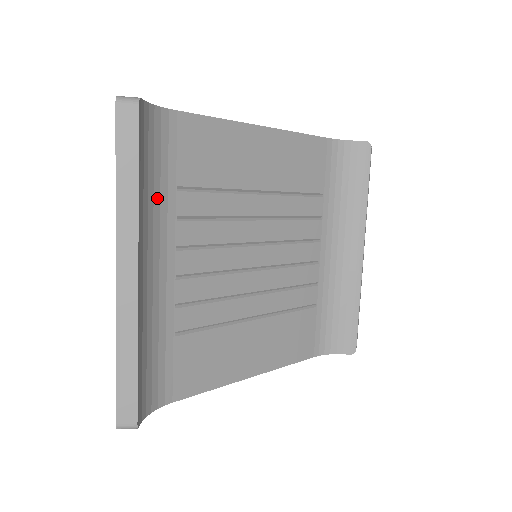
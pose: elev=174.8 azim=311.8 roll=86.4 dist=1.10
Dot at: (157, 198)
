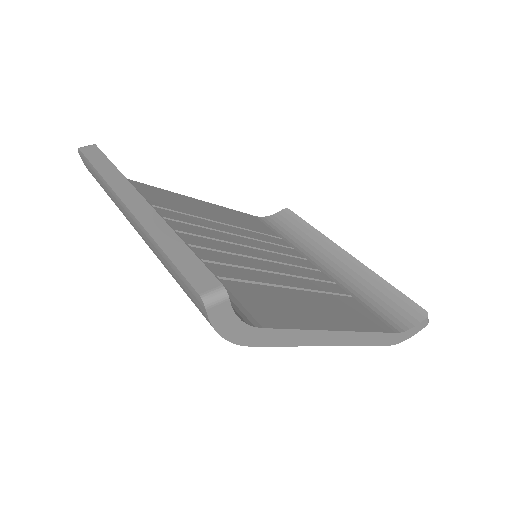
Dot at: occluded
